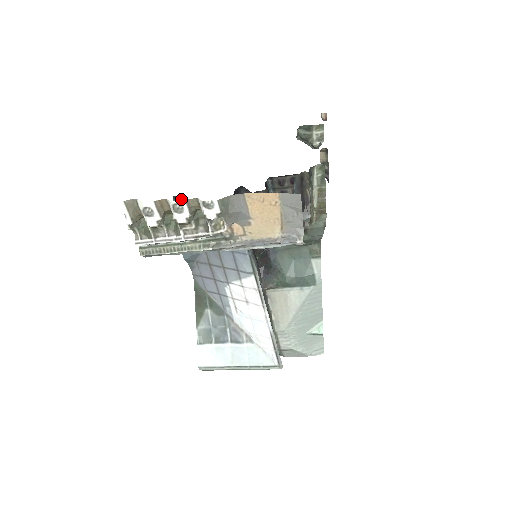
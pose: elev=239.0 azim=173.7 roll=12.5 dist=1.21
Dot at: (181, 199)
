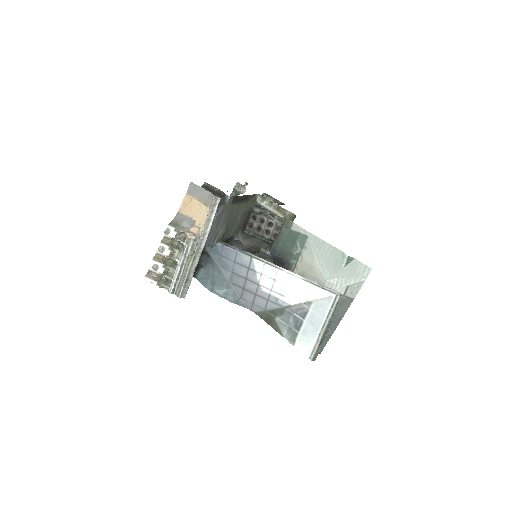
Dot at: (197, 273)
